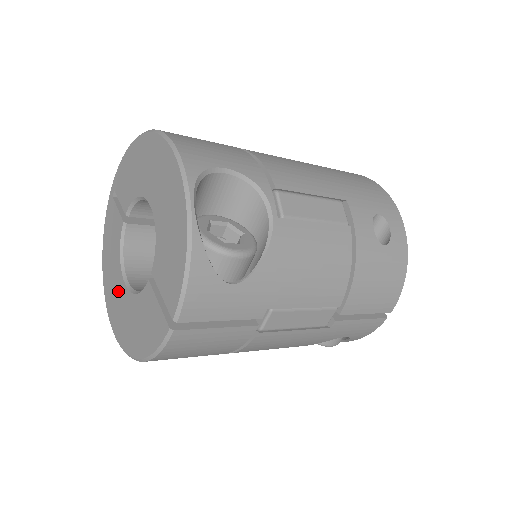
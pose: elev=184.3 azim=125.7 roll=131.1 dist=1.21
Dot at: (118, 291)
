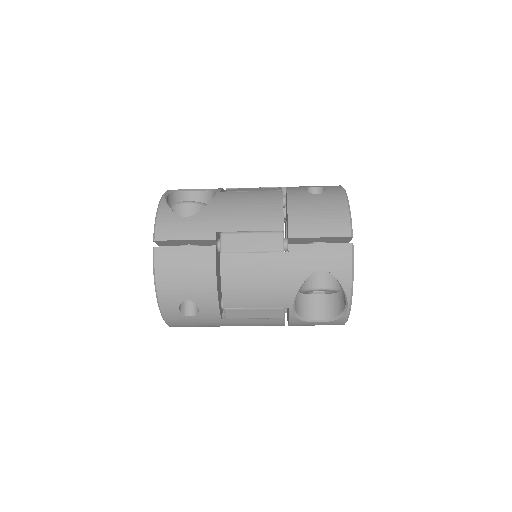
Dot at: occluded
